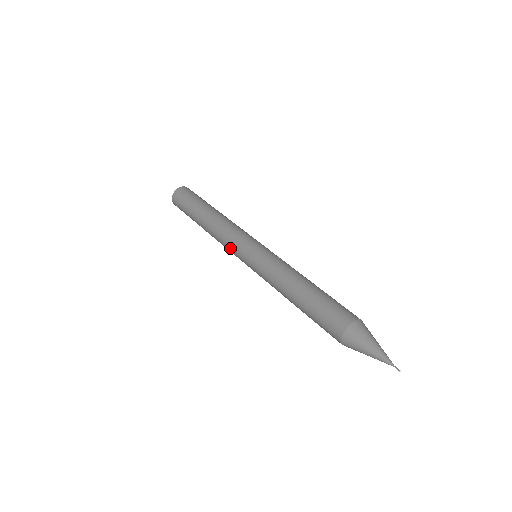
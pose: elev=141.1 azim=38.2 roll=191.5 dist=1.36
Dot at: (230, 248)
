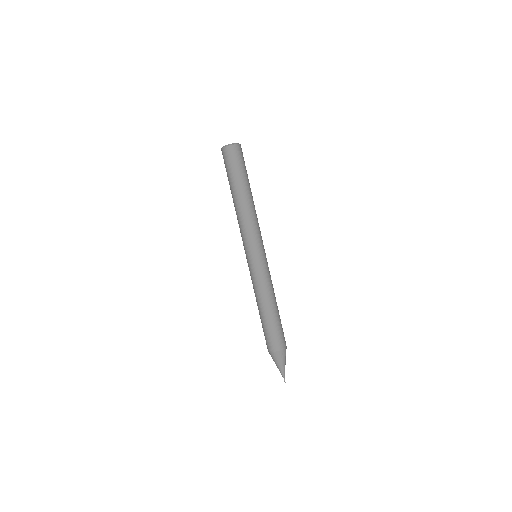
Dot at: (242, 239)
